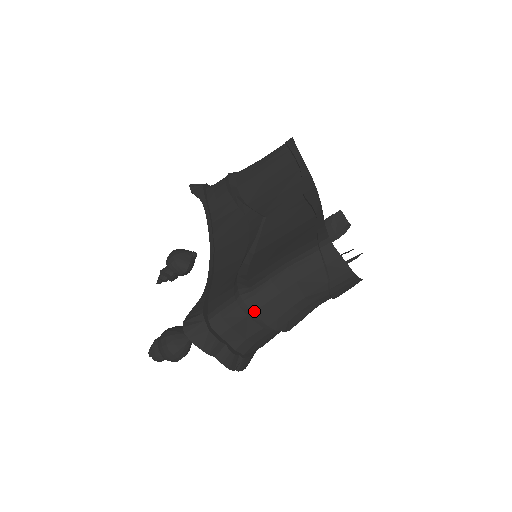
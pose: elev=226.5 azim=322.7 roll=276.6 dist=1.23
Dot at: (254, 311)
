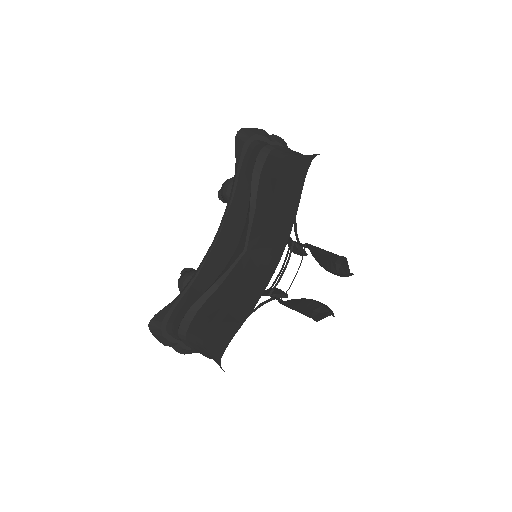
Dot at: (188, 346)
